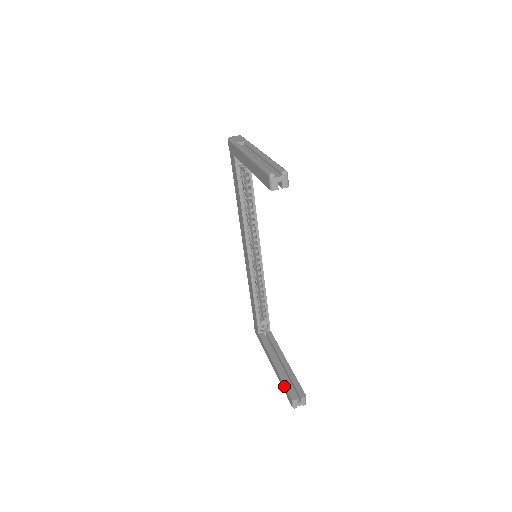
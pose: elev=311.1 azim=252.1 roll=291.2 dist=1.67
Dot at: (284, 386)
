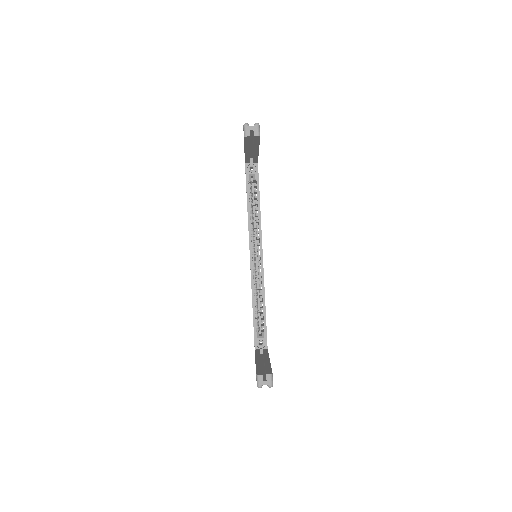
Dot at: occluded
